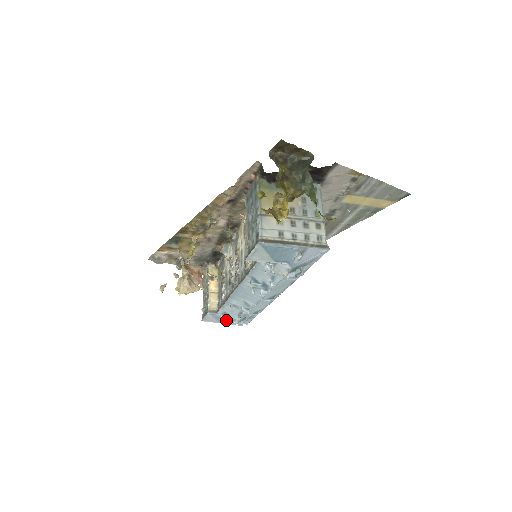
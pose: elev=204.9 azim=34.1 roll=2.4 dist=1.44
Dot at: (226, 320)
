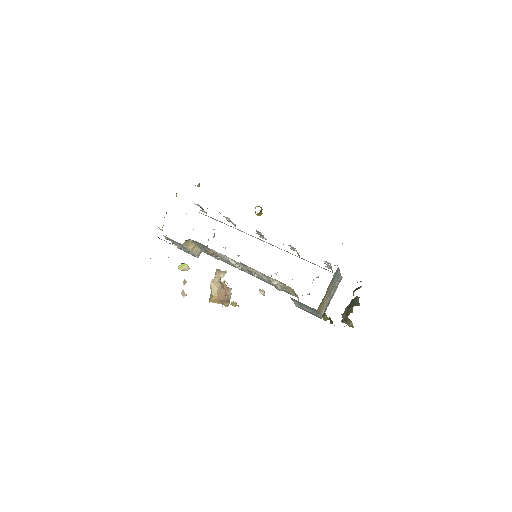
Dot at: (207, 246)
